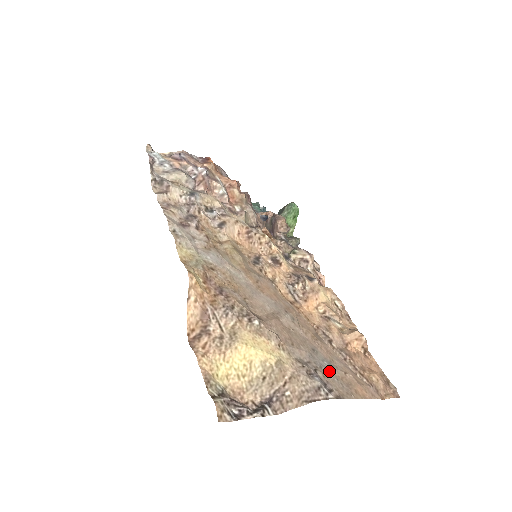
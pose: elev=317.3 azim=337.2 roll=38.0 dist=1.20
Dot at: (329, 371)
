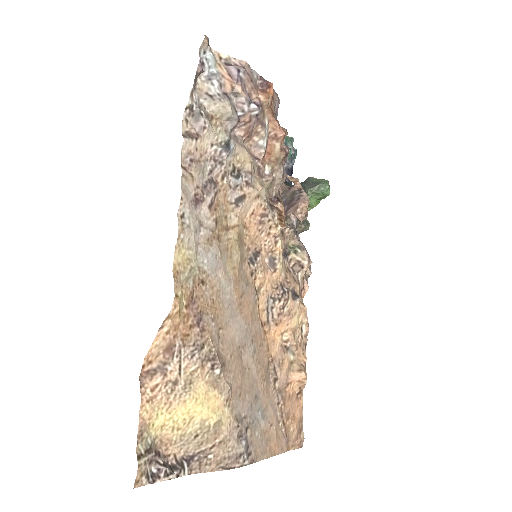
Dot at: (258, 425)
